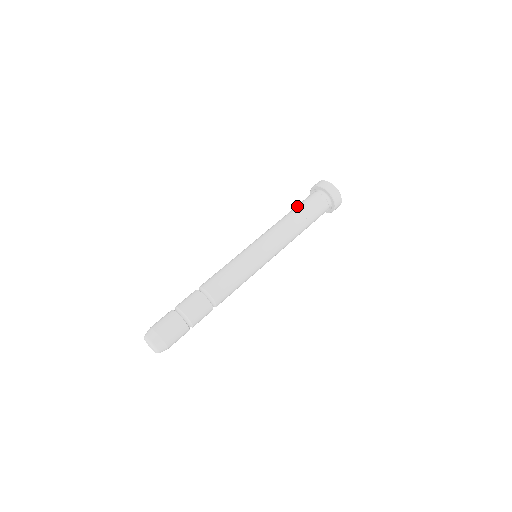
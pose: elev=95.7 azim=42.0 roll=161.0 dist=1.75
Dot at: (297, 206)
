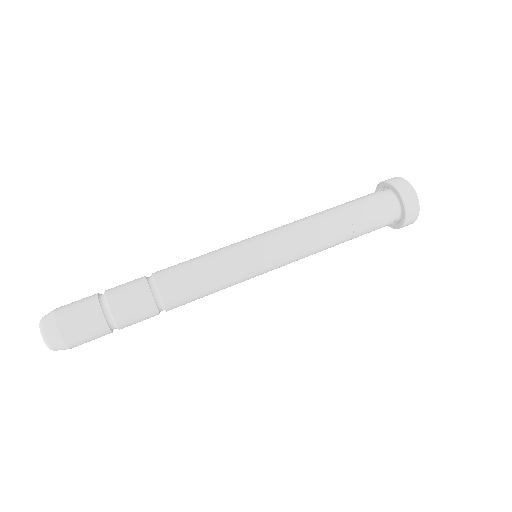
Dot at: (346, 203)
